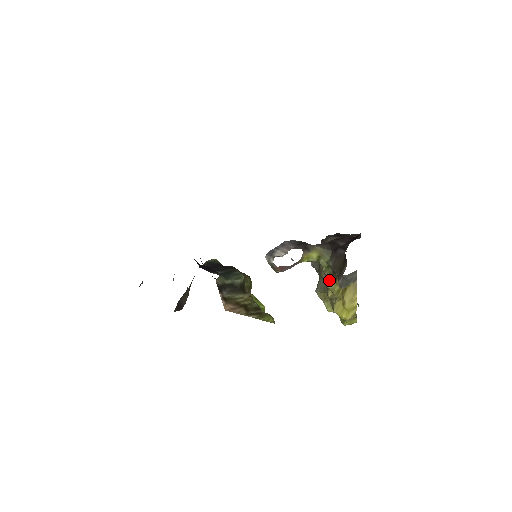
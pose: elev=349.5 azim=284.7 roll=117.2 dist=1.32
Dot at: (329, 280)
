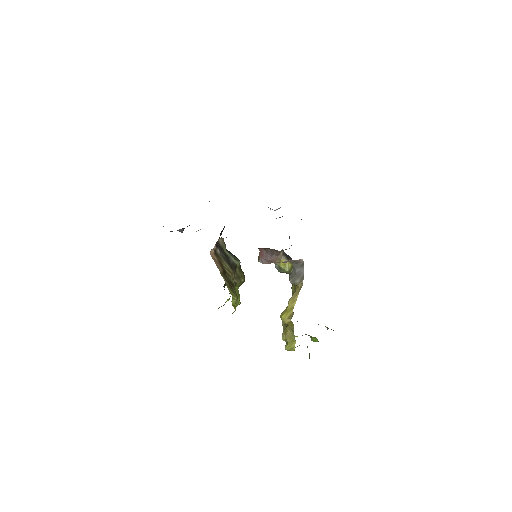
Dot at: occluded
